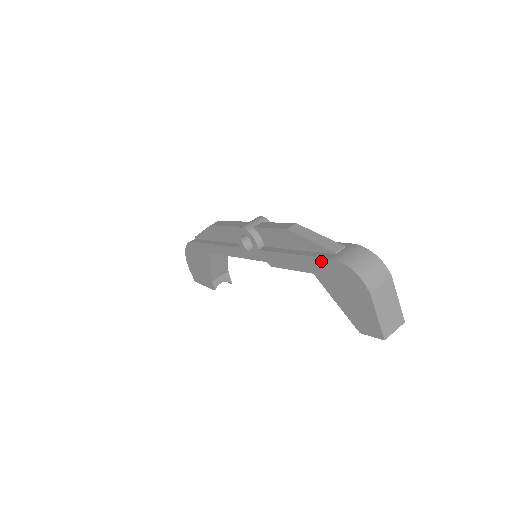
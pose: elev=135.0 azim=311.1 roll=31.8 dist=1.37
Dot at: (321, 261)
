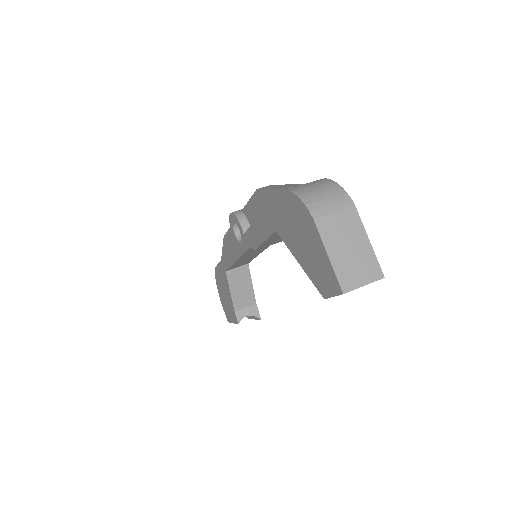
Dot at: (275, 204)
